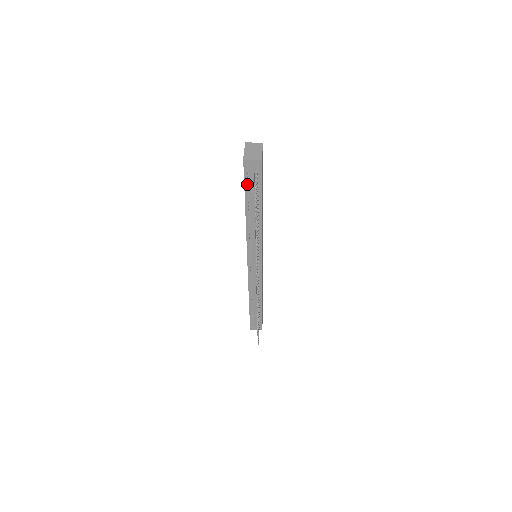
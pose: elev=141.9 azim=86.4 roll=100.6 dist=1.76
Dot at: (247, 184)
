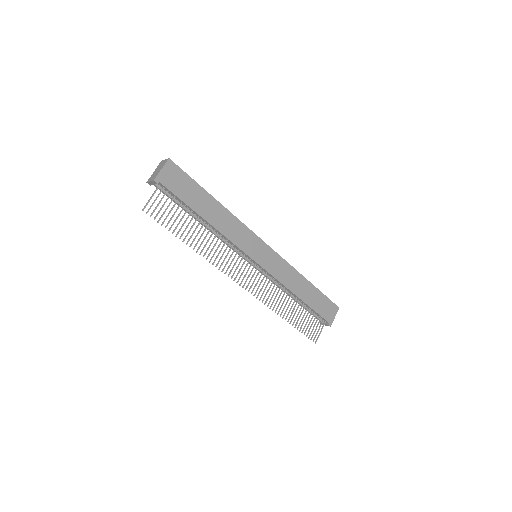
Dot at: occluded
